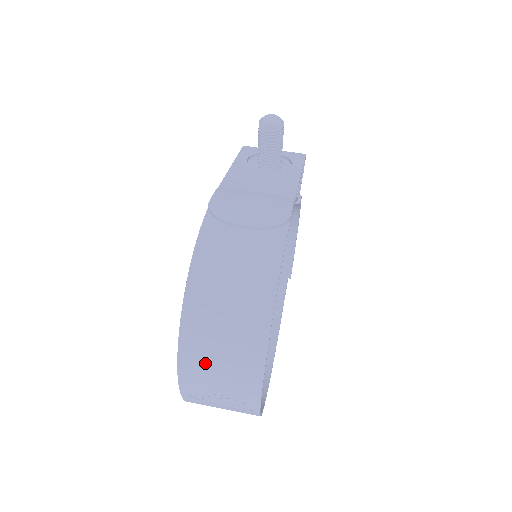
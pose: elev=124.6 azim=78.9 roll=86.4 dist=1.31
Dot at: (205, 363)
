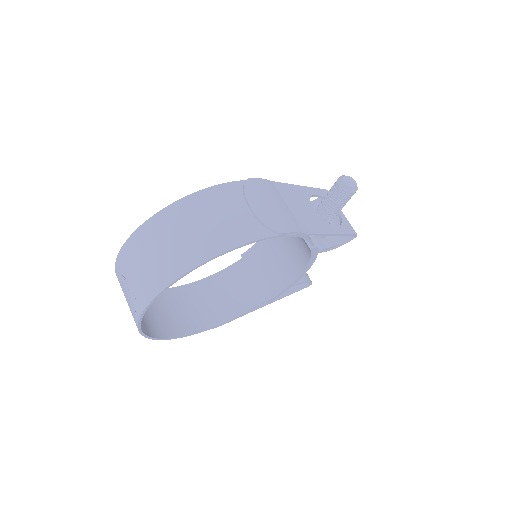
Dot at: (141, 251)
